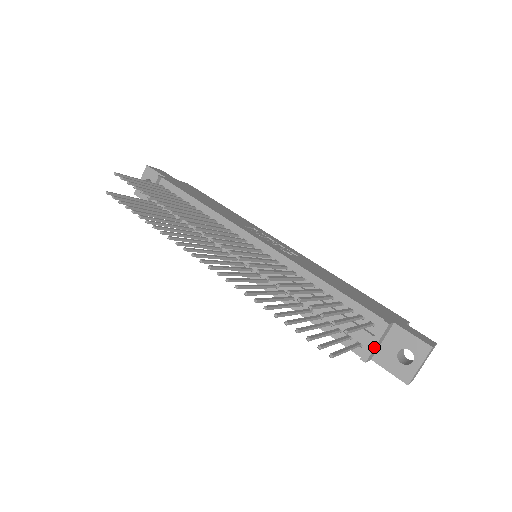
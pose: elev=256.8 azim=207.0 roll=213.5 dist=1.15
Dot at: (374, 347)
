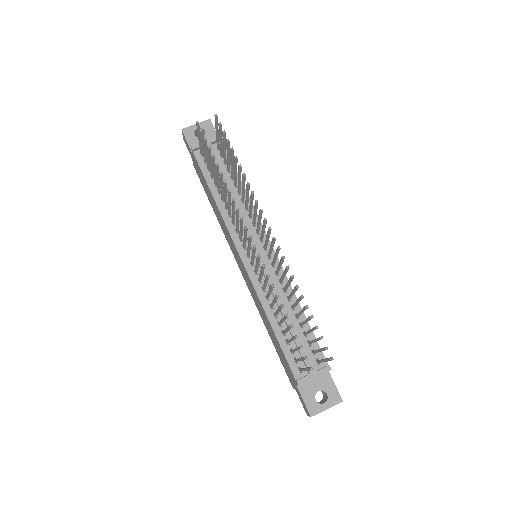
Dot at: (312, 378)
